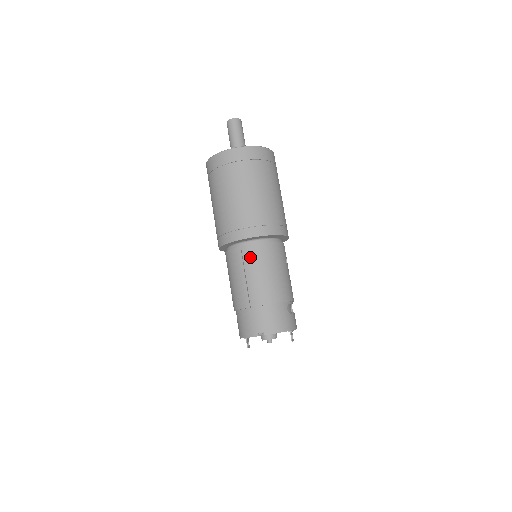
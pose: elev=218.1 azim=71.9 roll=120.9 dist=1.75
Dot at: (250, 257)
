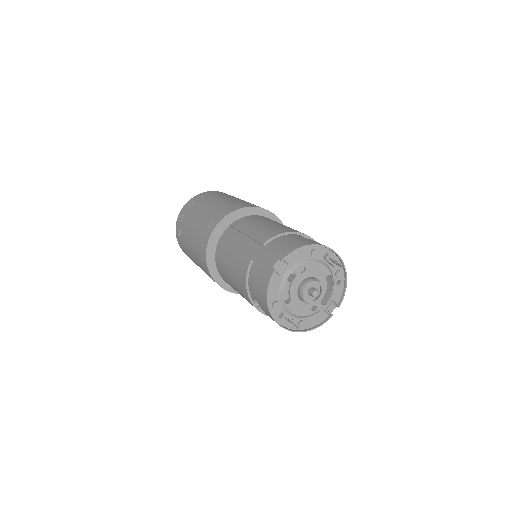
Dot at: (232, 234)
